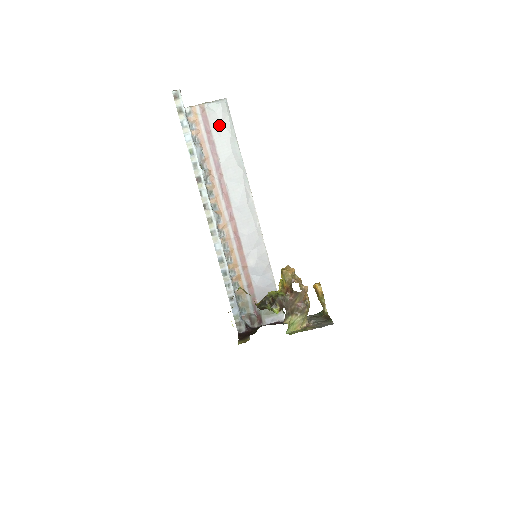
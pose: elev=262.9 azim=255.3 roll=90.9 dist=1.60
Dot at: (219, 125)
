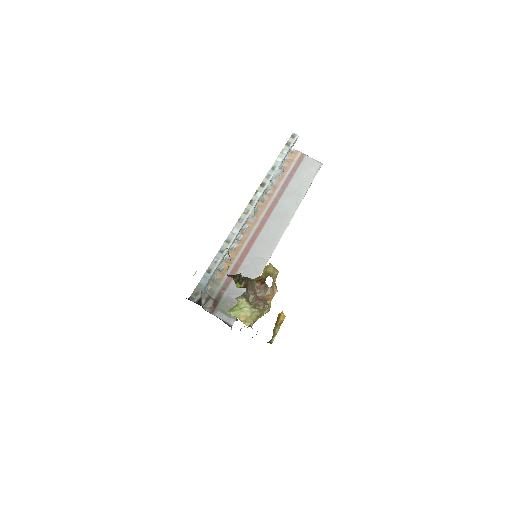
Dot at: (305, 171)
